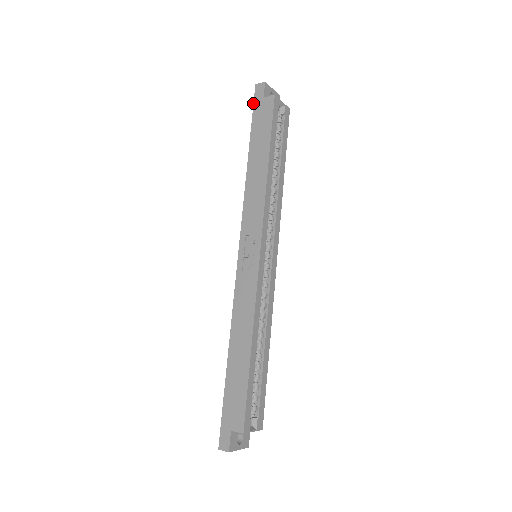
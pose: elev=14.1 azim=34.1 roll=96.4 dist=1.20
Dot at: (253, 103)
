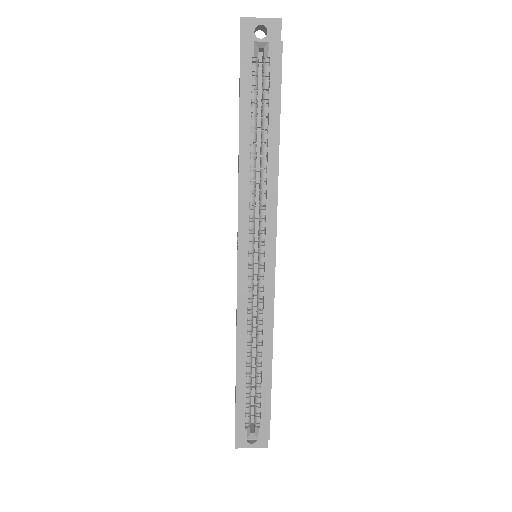
Dot at: occluded
